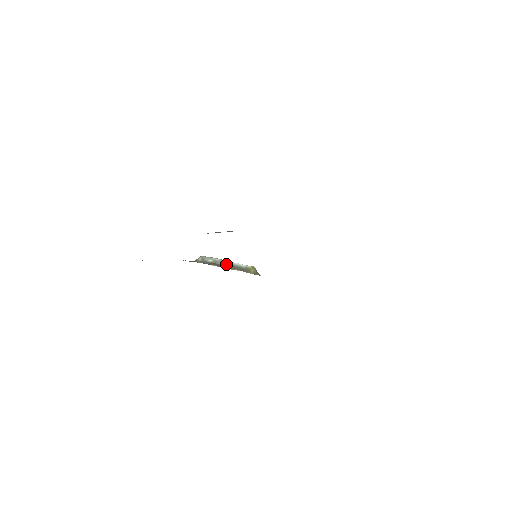
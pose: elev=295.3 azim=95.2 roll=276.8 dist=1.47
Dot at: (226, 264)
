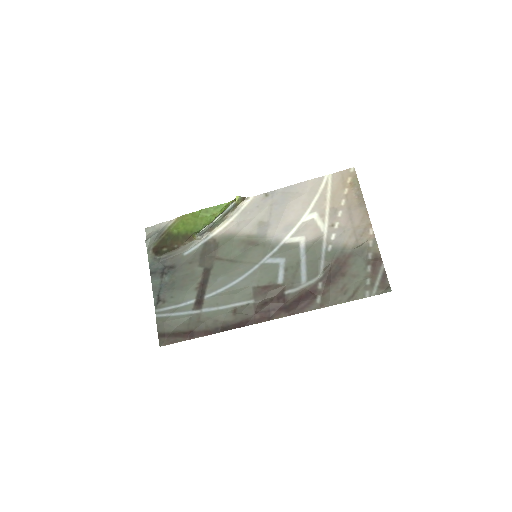
Dot at: (218, 220)
